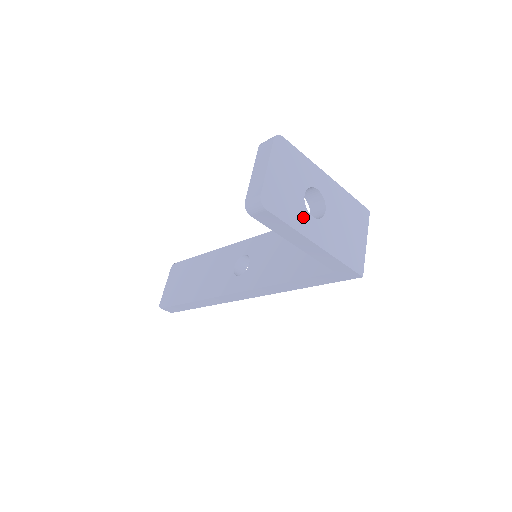
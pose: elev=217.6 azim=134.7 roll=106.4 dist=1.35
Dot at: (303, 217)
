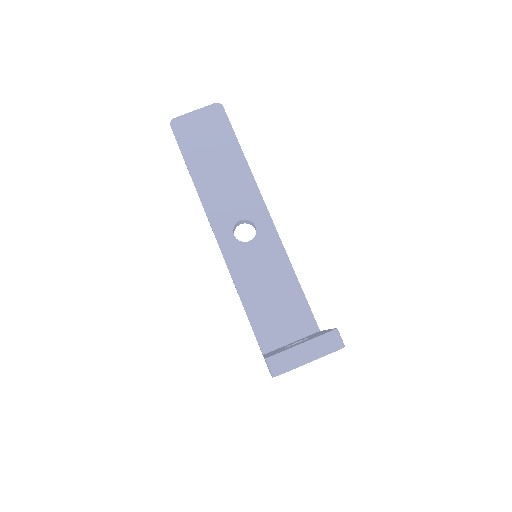
Dot at: occluded
